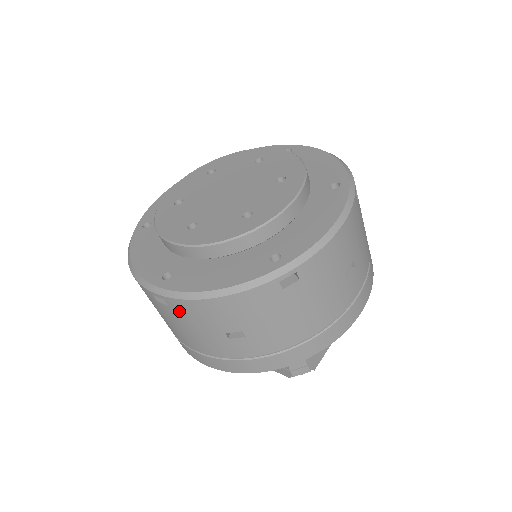
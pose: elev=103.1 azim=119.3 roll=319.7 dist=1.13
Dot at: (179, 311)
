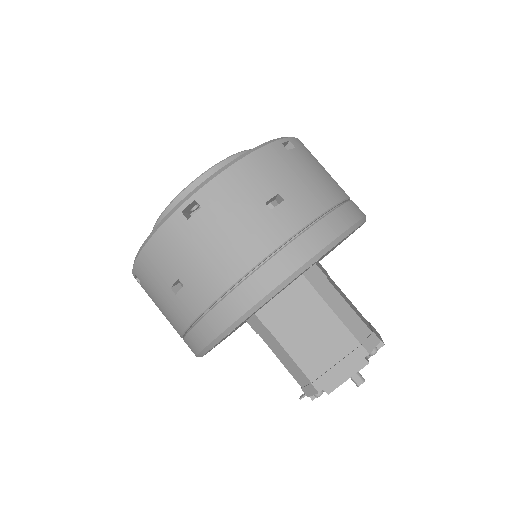
Dot at: (213, 203)
